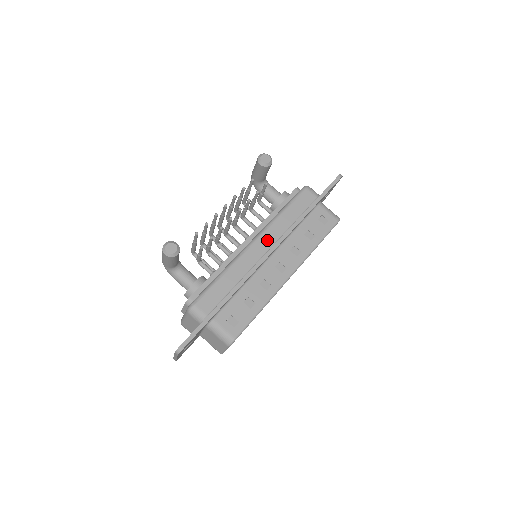
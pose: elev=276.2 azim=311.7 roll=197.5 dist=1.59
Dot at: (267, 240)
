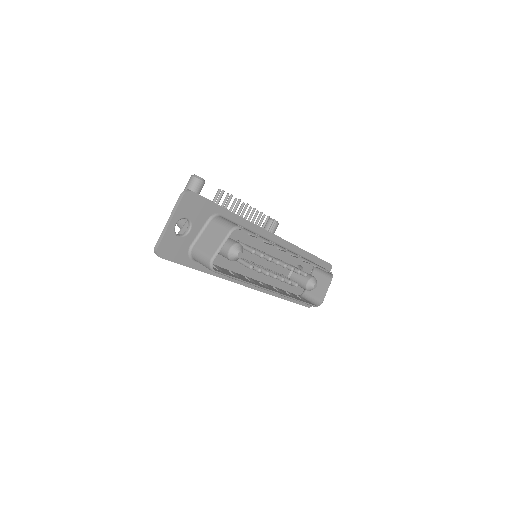
Dot at: occluded
